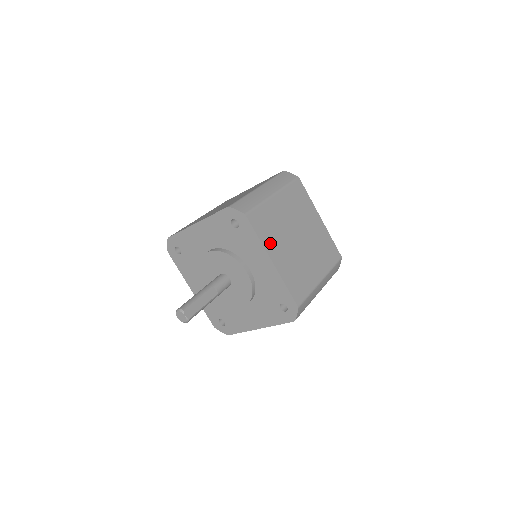
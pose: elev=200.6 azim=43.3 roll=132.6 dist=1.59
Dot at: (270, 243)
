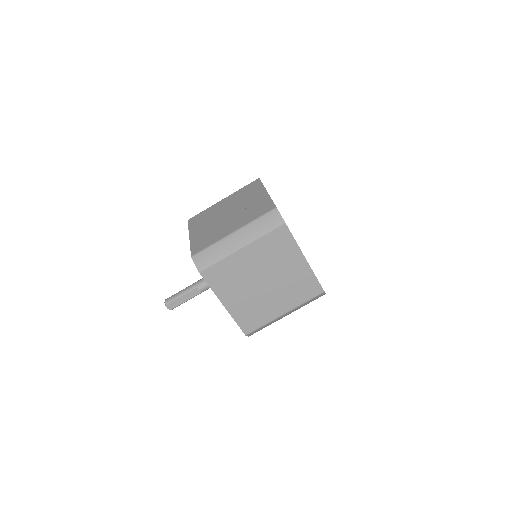
Dot at: (224, 291)
